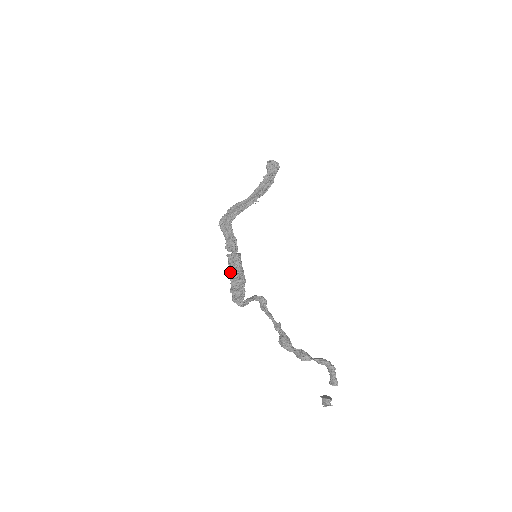
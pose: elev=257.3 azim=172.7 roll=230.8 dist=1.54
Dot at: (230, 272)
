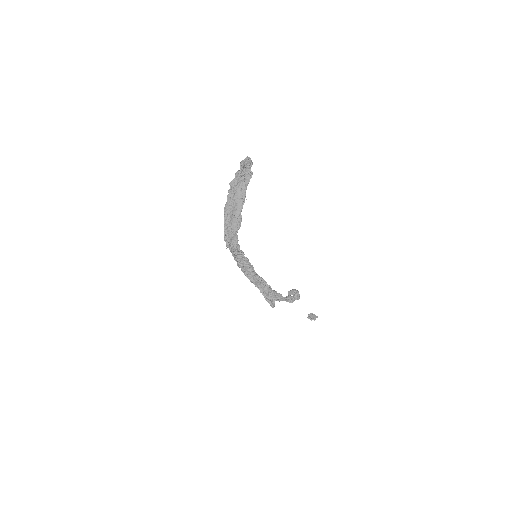
Dot at: (256, 285)
